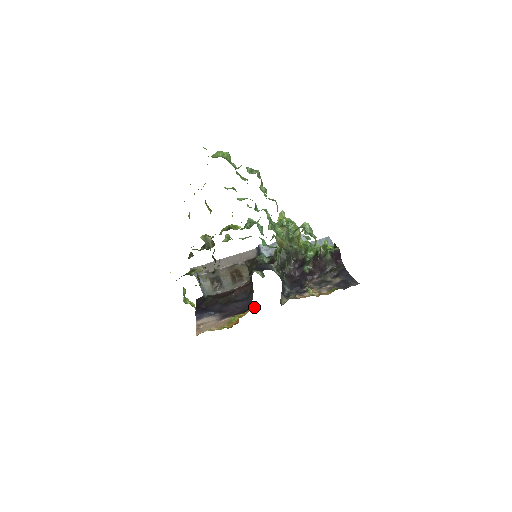
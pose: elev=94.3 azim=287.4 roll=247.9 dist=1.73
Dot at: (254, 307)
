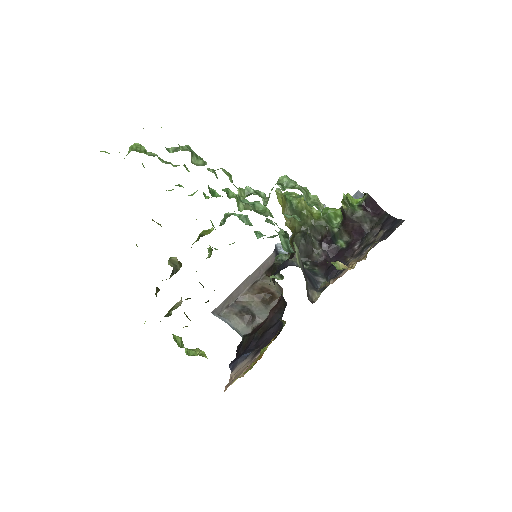
Dot at: (285, 323)
